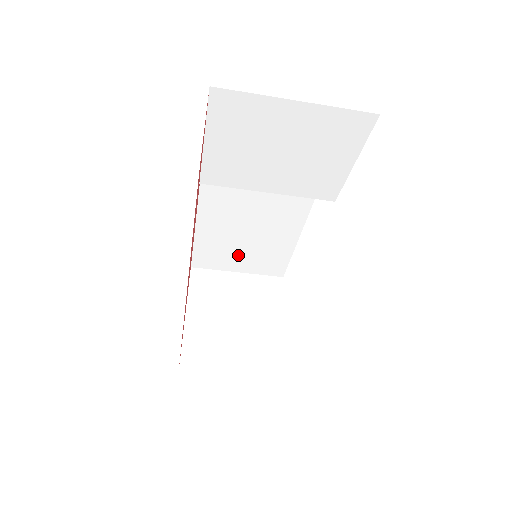
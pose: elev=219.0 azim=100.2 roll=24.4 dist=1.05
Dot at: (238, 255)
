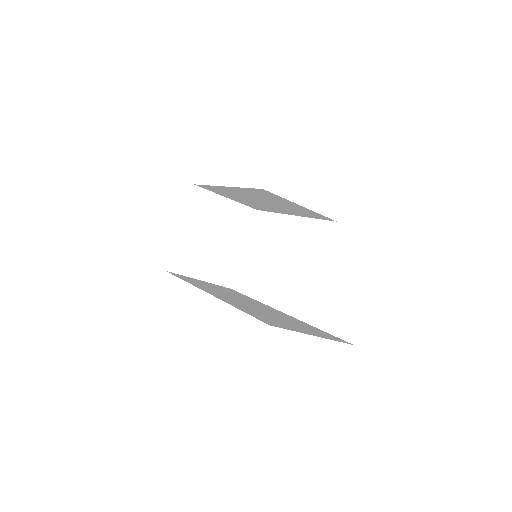
Dot at: (235, 198)
